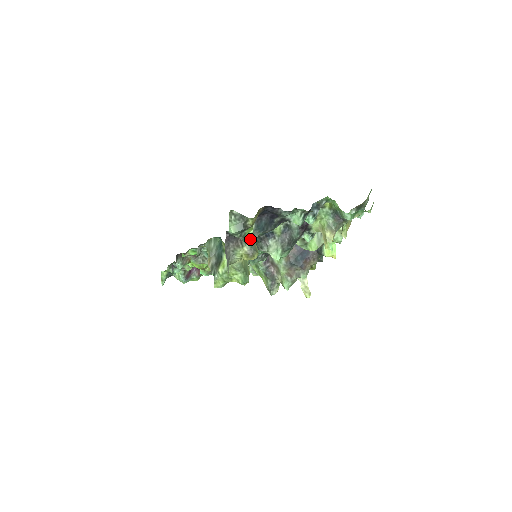
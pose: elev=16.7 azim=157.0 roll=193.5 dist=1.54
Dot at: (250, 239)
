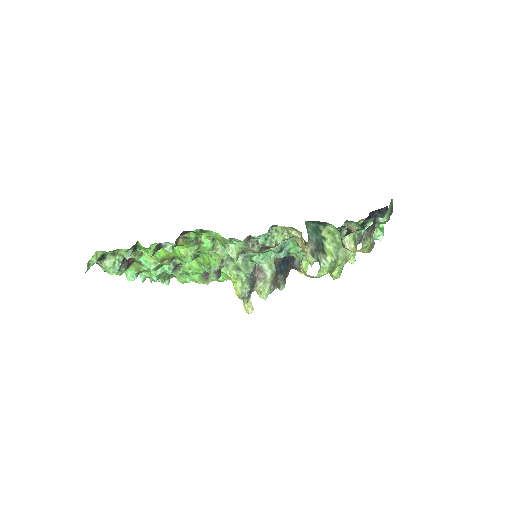
Dot at: occluded
